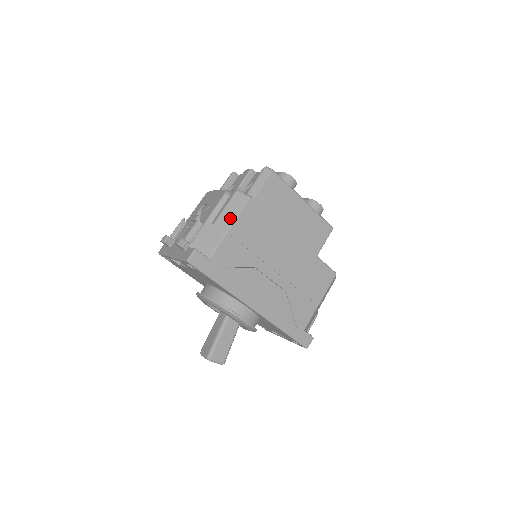
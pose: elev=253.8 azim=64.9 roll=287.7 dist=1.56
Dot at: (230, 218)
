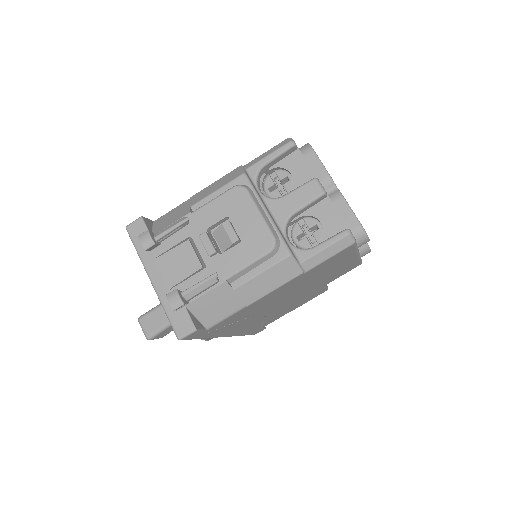
Dot at: (261, 290)
